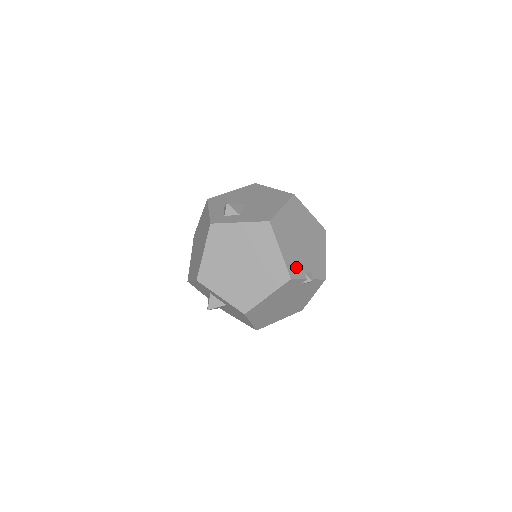
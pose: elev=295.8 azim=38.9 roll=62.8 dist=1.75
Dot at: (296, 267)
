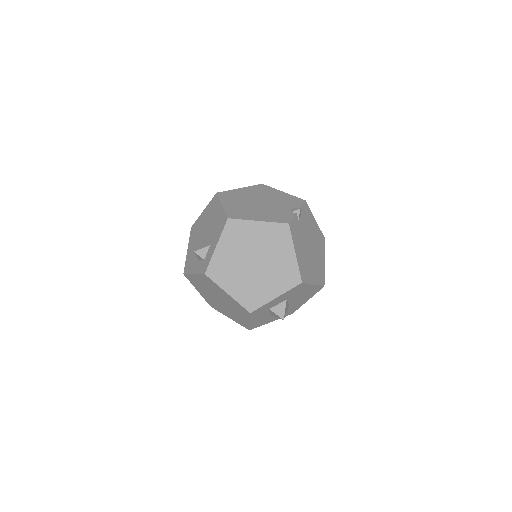
Dot at: (281, 216)
